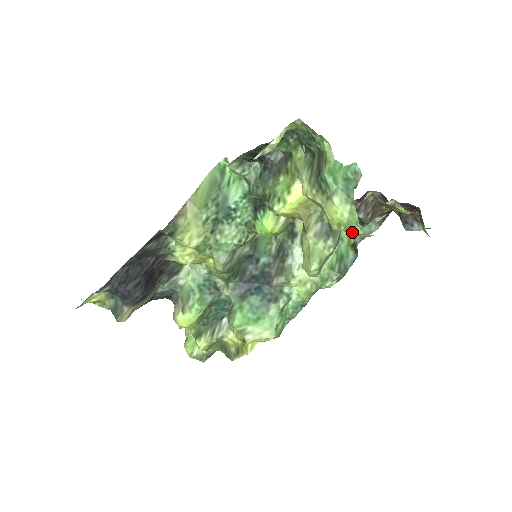
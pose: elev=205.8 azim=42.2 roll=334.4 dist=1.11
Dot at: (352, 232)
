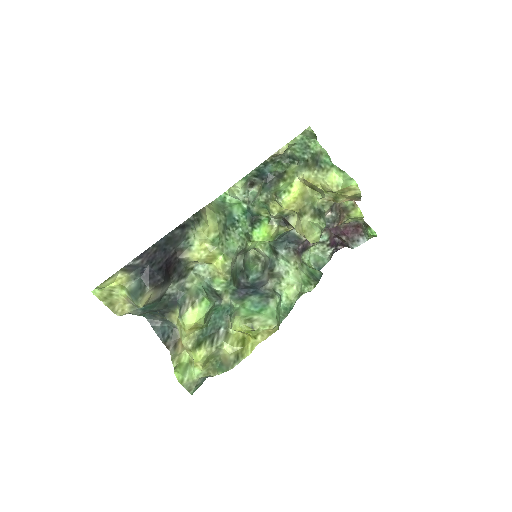
Dot at: (349, 185)
